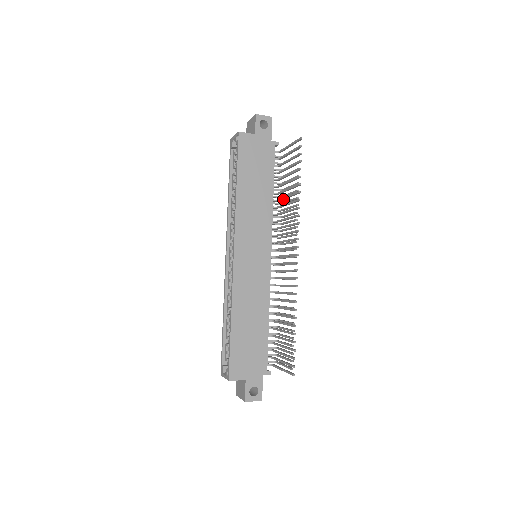
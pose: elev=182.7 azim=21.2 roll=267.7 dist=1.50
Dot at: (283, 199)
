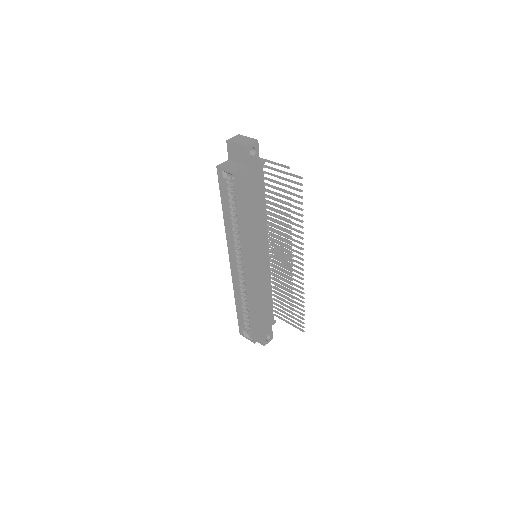
Dot at: (276, 212)
